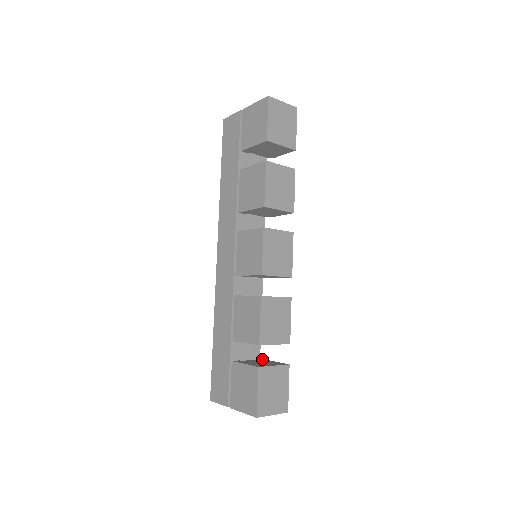
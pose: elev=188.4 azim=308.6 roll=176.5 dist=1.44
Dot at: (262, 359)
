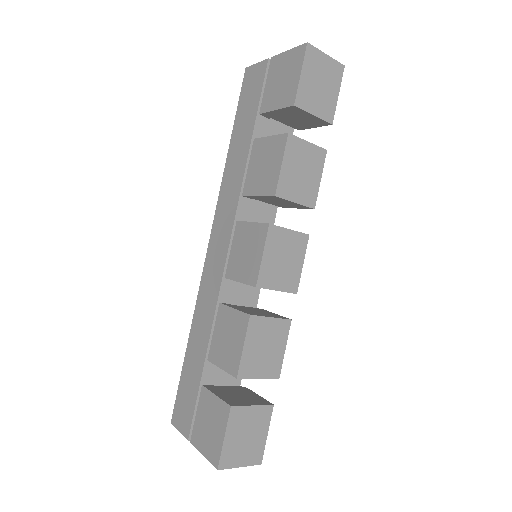
Dot at: occluded
